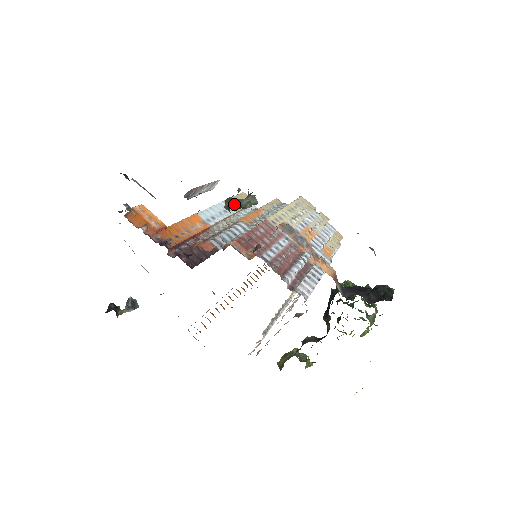
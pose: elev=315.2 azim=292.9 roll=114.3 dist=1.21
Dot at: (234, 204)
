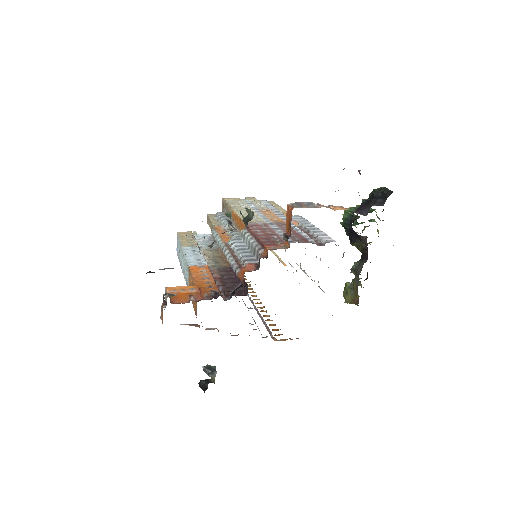
Dot at: (247, 222)
